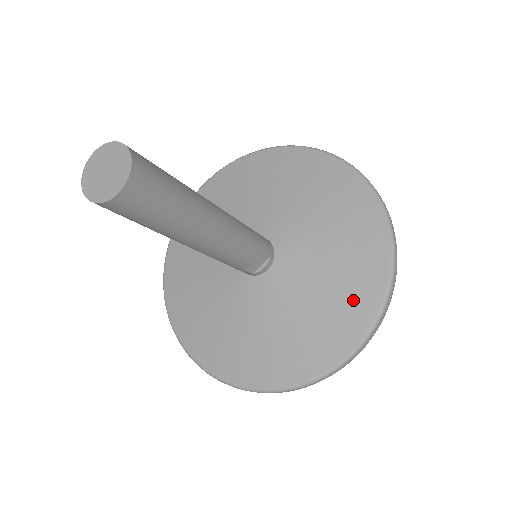
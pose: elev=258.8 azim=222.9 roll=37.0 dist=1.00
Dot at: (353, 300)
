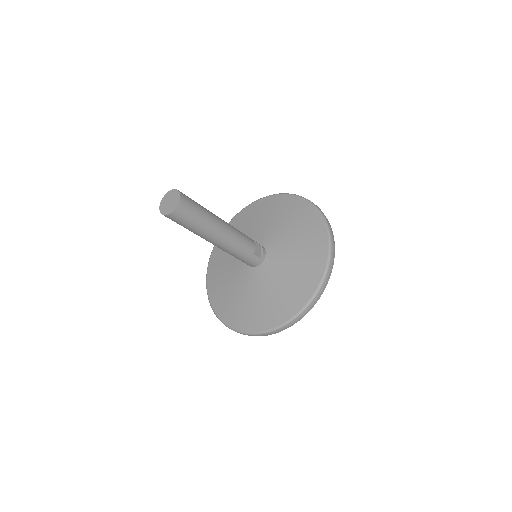
Dot at: (309, 225)
